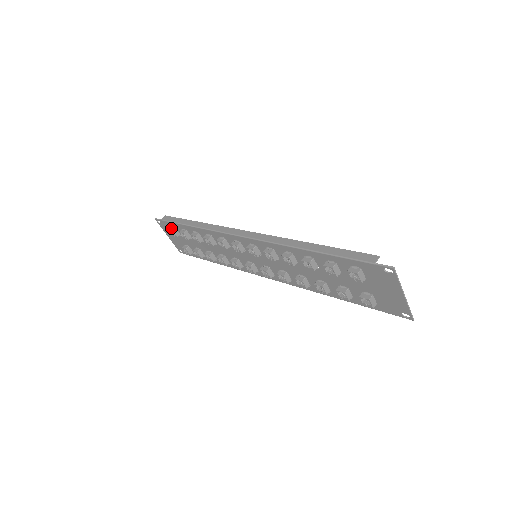
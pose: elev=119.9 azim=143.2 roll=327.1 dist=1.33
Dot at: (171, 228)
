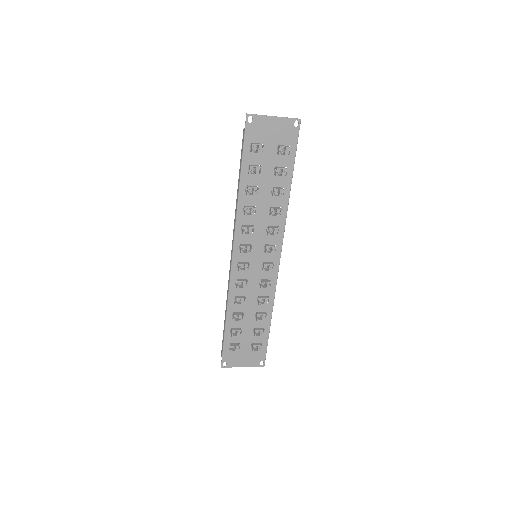
Dot at: (229, 348)
